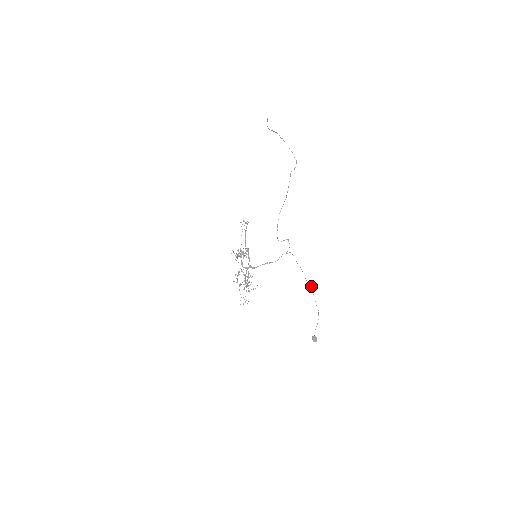
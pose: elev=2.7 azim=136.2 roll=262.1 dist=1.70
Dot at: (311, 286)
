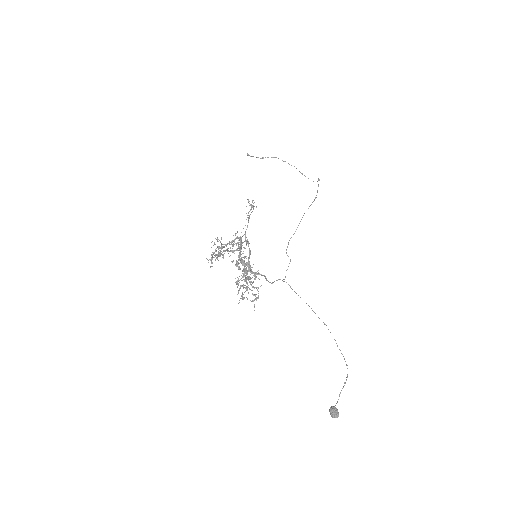
Dot at: occluded
